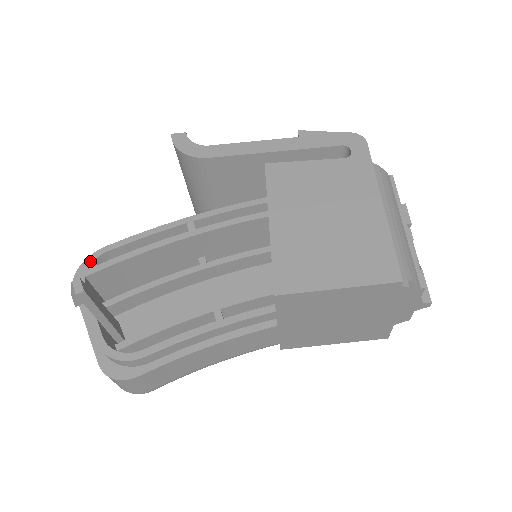
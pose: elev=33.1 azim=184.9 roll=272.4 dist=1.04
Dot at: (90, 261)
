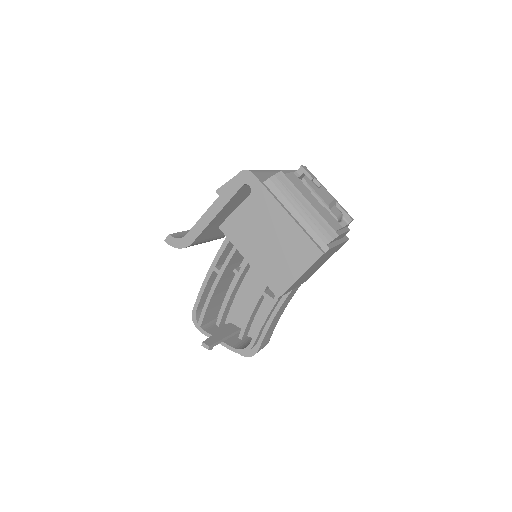
Dot at: (195, 319)
